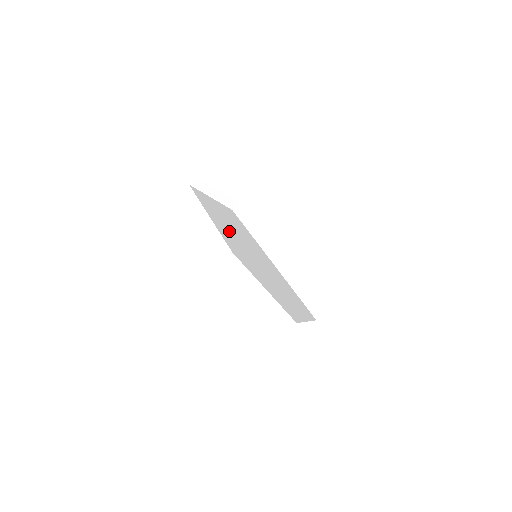
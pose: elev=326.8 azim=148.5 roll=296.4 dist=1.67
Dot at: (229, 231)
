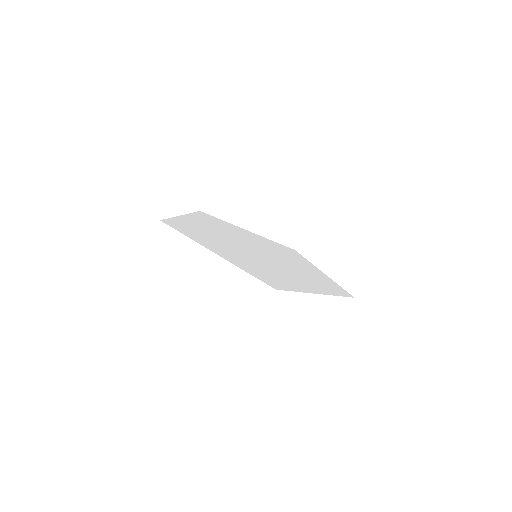
Dot at: occluded
